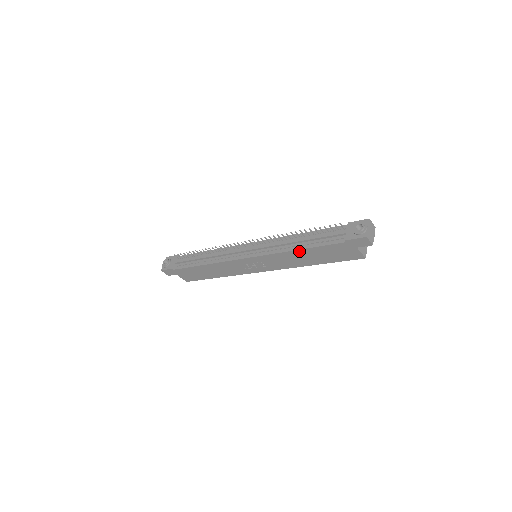
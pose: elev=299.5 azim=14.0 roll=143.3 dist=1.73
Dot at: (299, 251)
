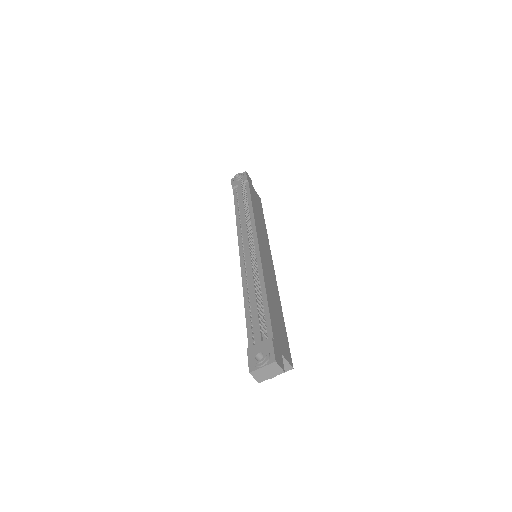
Dot at: (246, 302)
